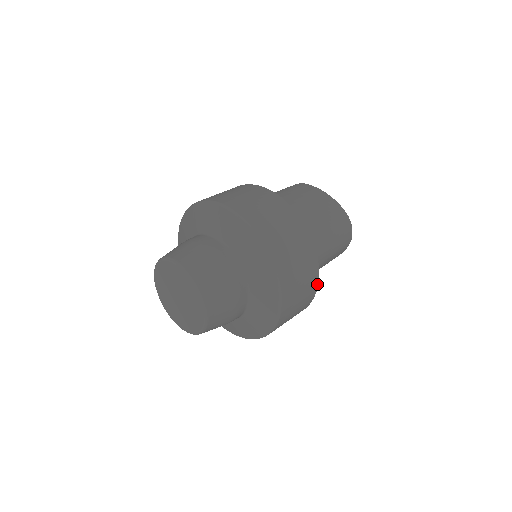
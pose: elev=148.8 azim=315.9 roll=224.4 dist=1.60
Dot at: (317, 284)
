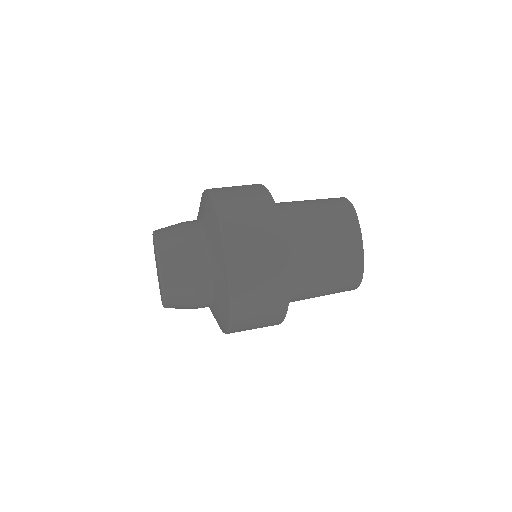
Dot at: occluded
